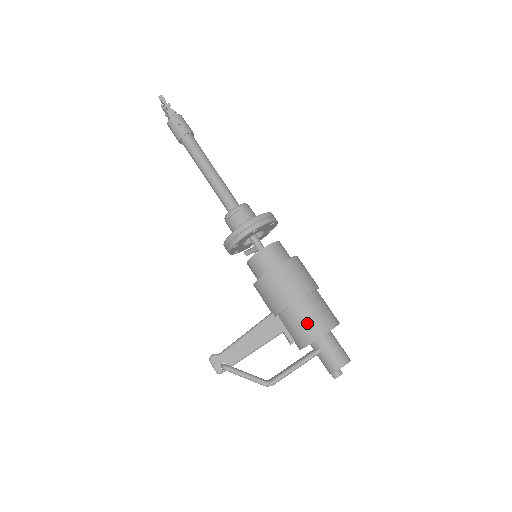
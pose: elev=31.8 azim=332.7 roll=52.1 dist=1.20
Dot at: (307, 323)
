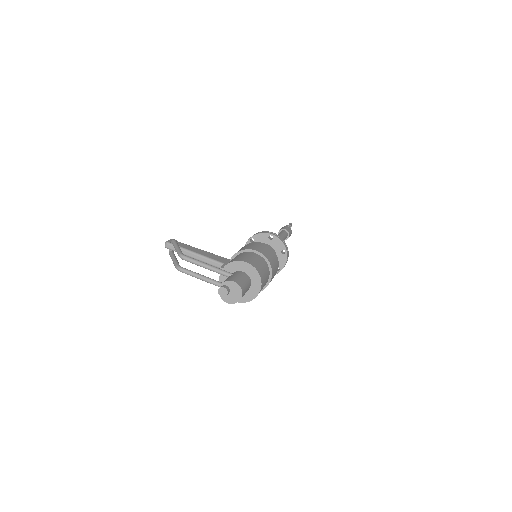
Dot at: (244, 256)
